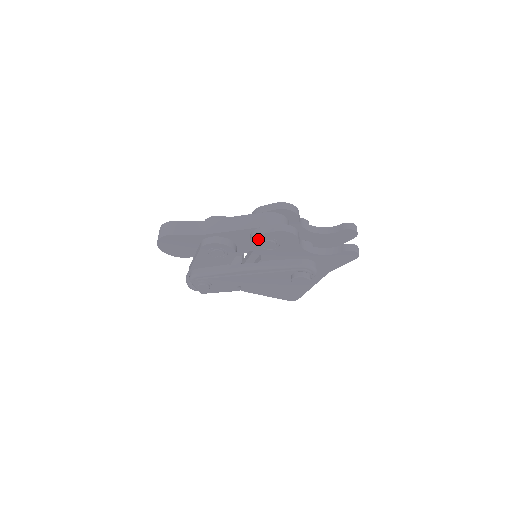
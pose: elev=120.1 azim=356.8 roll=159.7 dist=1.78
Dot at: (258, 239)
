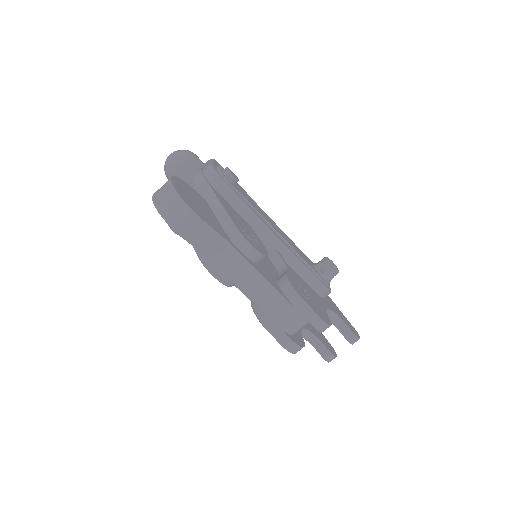
Dot at: occluded
